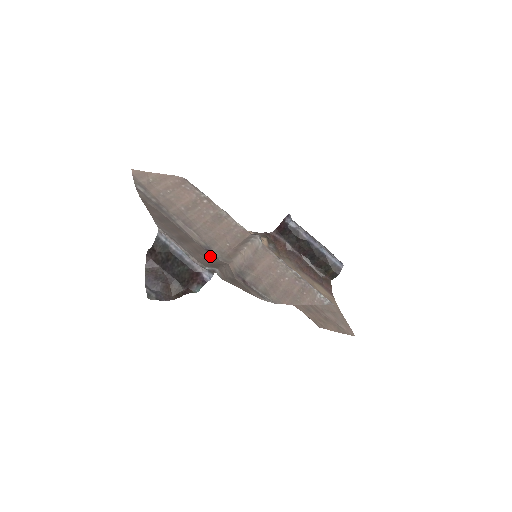
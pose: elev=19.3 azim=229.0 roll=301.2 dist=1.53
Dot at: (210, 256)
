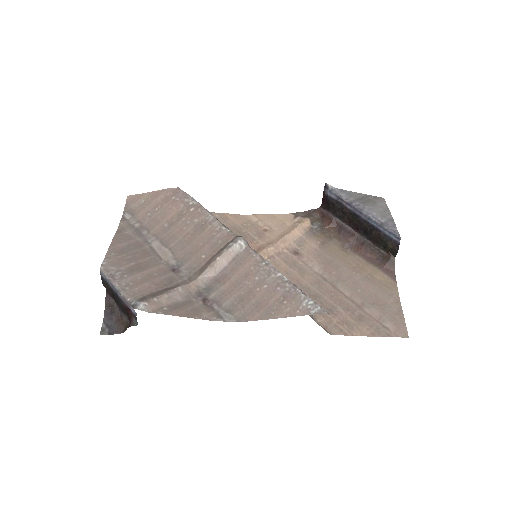
Dot at: (169, 278)
